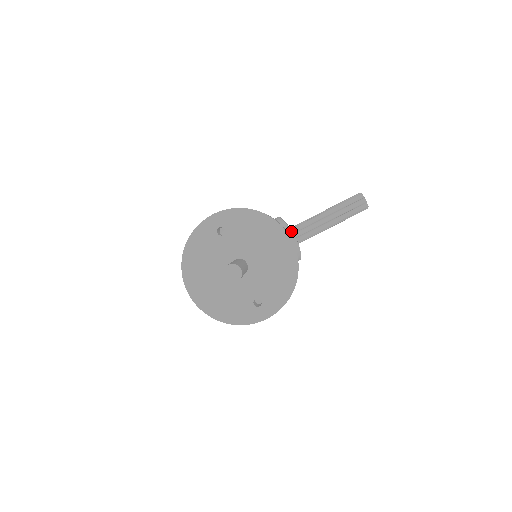
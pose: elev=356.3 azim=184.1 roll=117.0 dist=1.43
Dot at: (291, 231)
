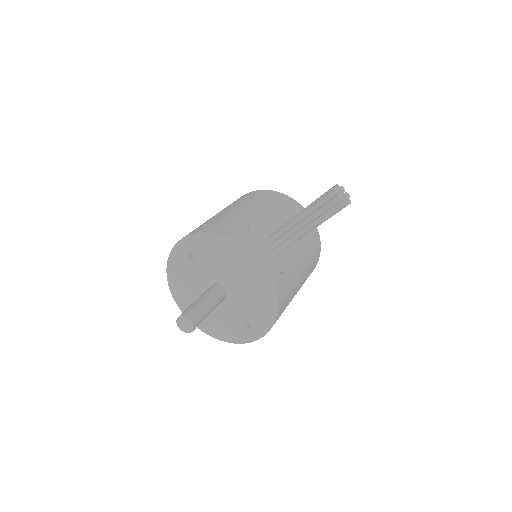
Dot at: (257, 251)
